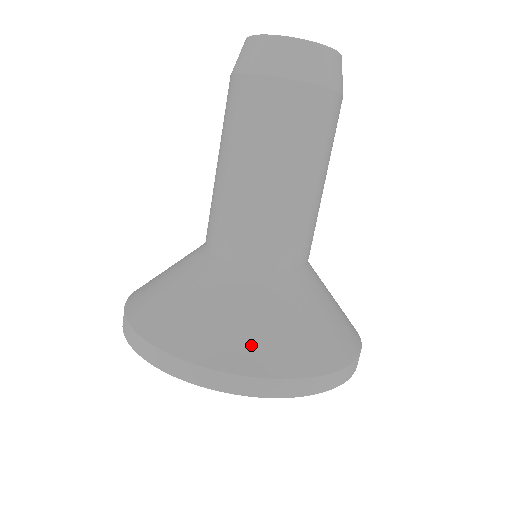
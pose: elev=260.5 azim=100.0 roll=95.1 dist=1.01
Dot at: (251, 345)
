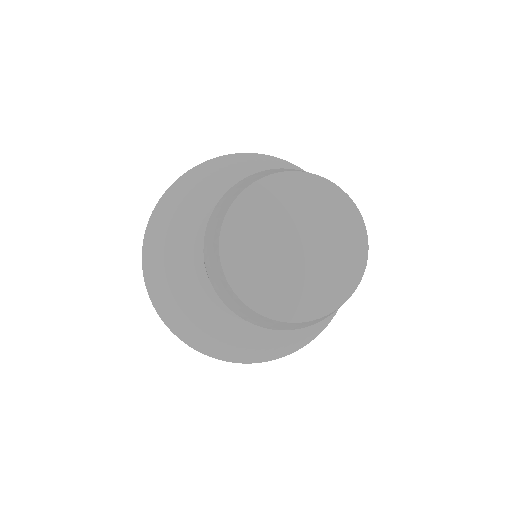
Dot at: (250, 351)
